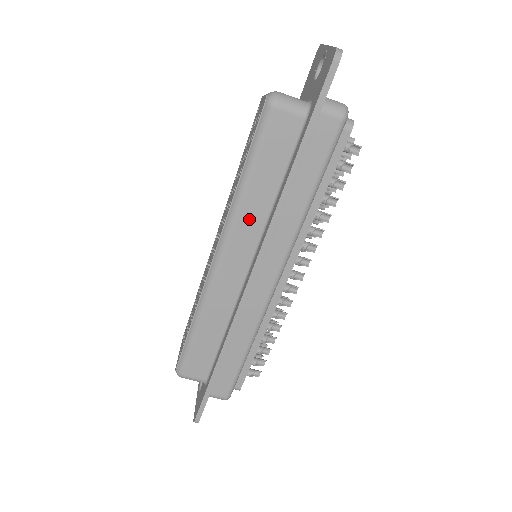
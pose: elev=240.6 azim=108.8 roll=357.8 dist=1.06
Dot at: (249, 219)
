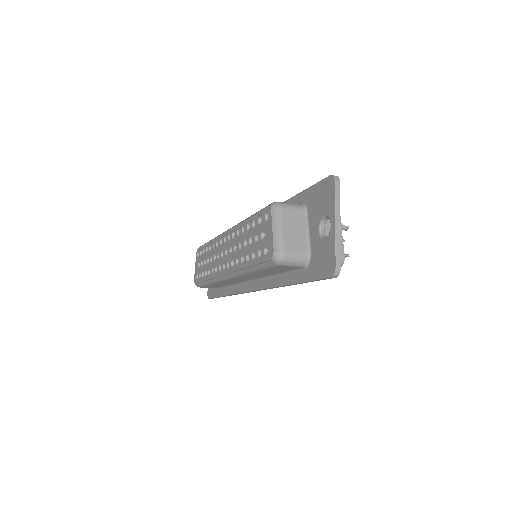
Dot at: (252, 276)
